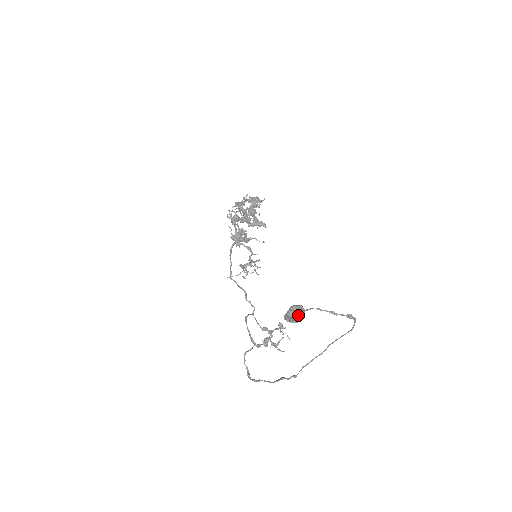
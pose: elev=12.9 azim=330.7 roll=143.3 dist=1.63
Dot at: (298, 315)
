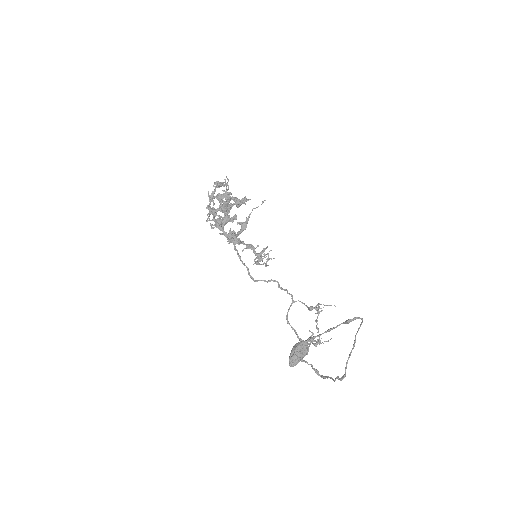
Dot at: (299, 360)
